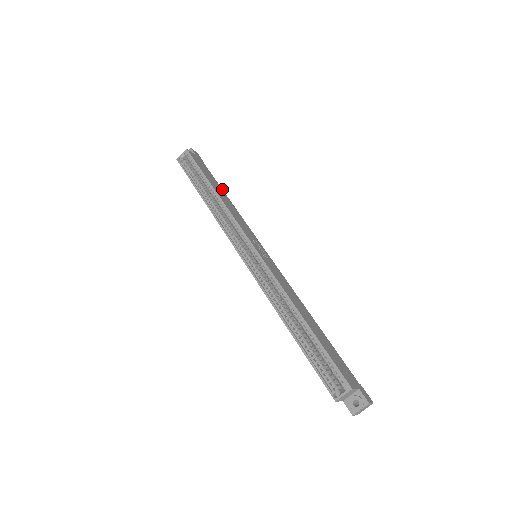
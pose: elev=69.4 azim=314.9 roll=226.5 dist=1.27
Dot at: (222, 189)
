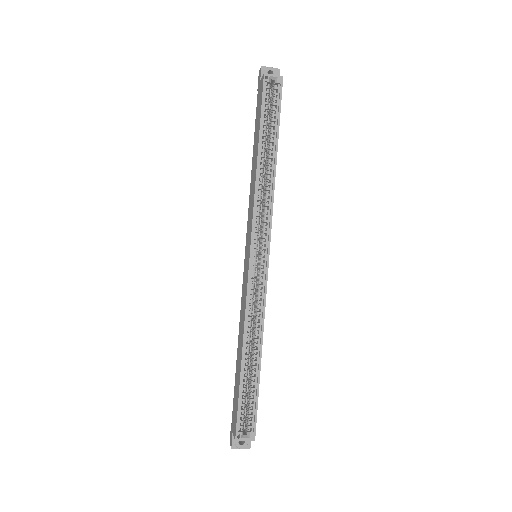
Dot at: occluded
